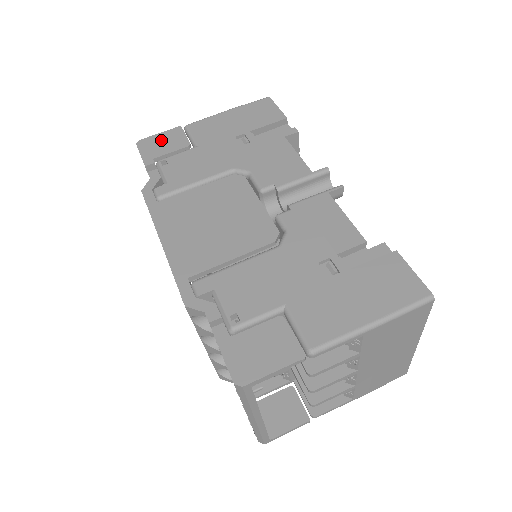
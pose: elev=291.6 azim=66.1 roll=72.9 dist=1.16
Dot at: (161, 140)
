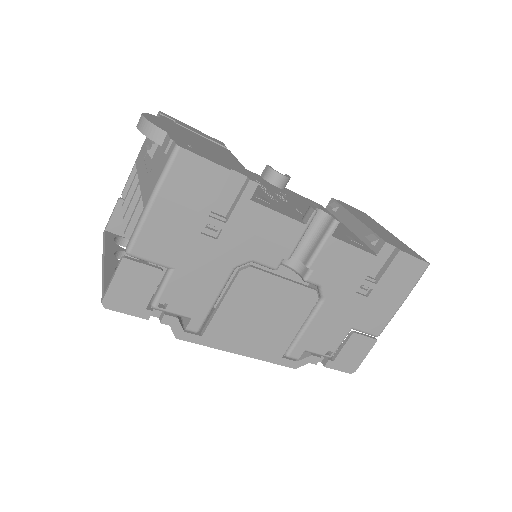
Dot at: (126, 287)
